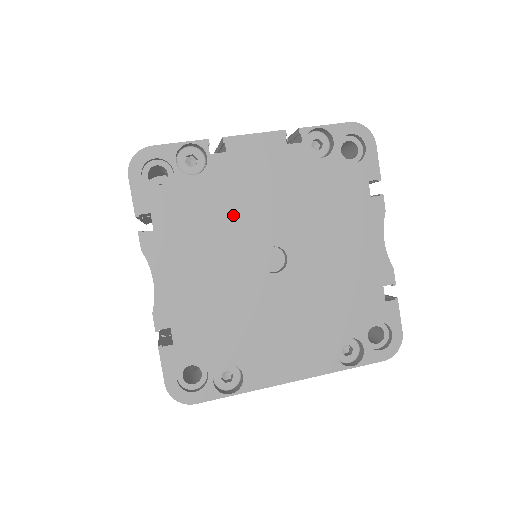
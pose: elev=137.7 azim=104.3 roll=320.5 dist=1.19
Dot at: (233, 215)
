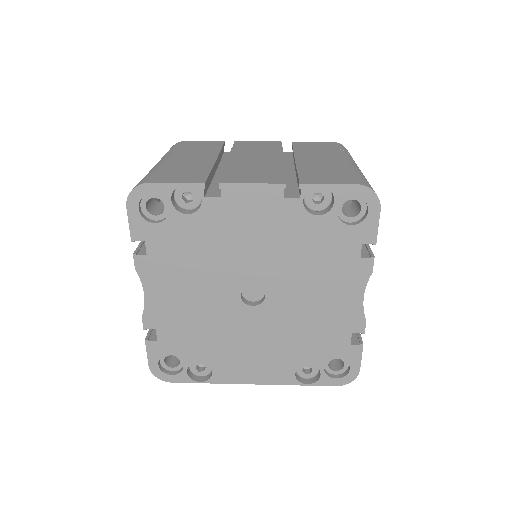
Dot at: (220, 254)
